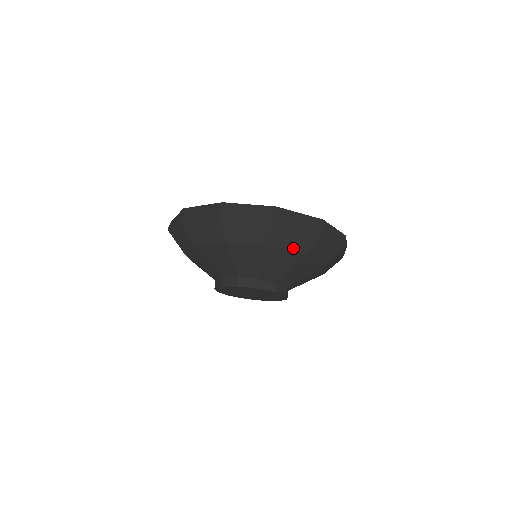
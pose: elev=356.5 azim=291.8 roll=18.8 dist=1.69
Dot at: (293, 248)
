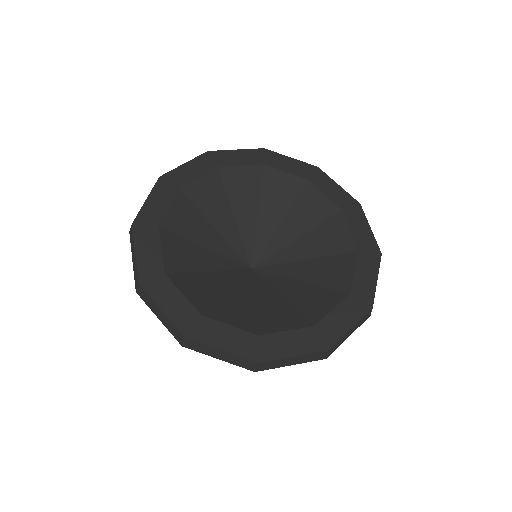
Dot at: occluded
